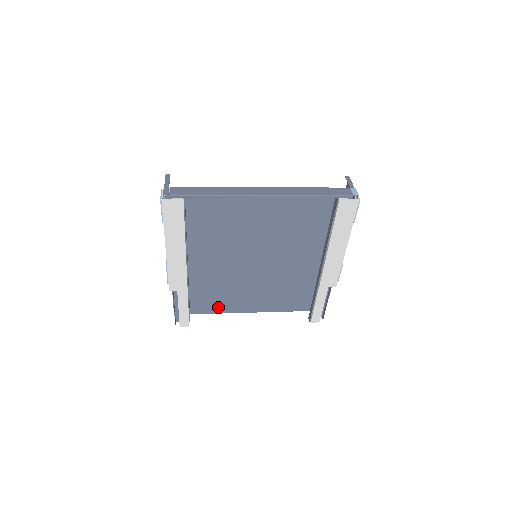
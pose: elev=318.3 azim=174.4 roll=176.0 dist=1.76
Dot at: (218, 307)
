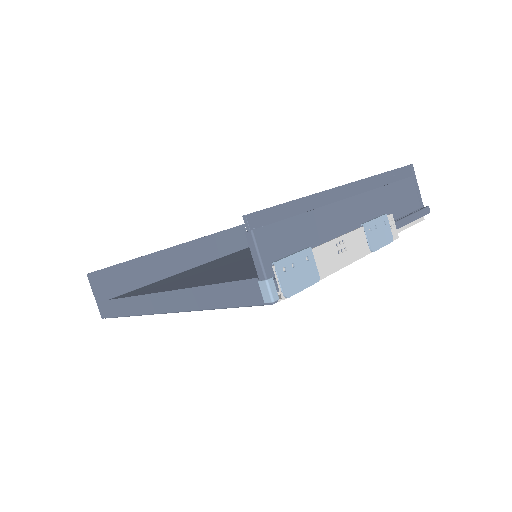
Dot at: occluded
